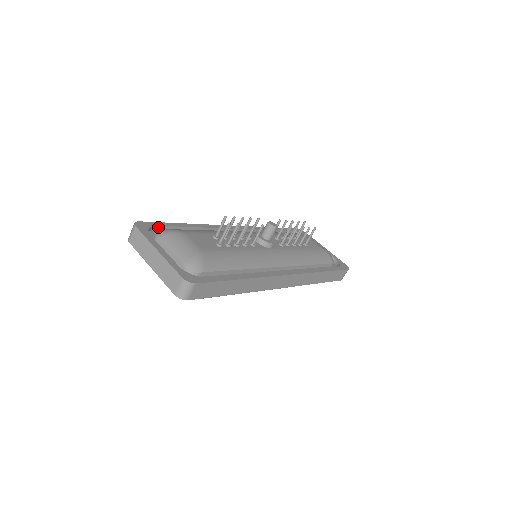
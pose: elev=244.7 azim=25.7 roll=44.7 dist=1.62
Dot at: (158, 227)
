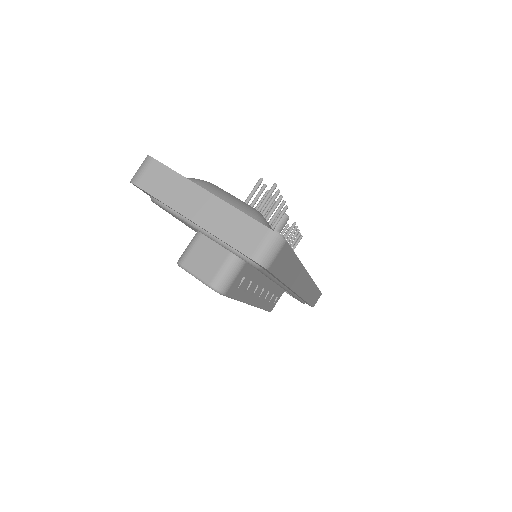
Dot at: occluded
